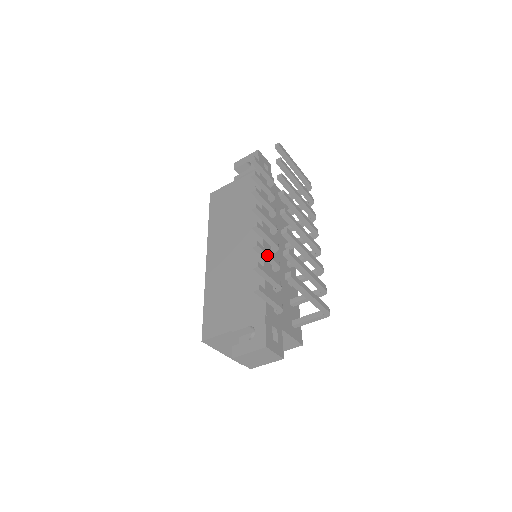
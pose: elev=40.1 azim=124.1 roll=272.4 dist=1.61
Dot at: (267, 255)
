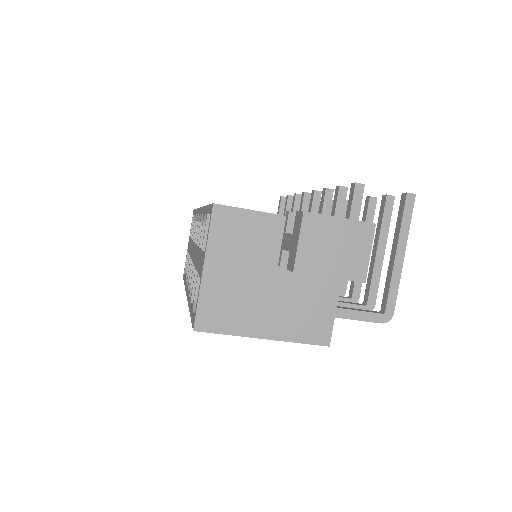
Dot at: occluded
